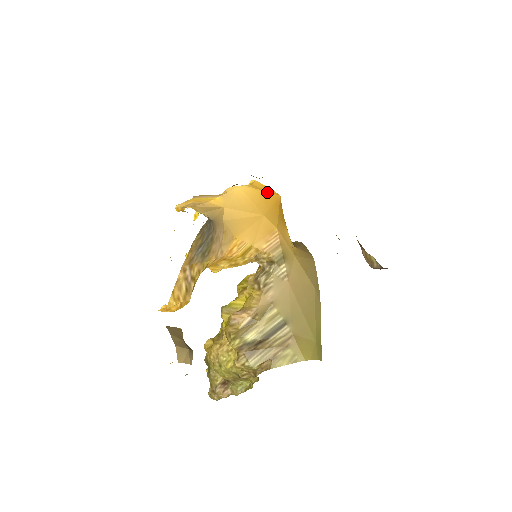
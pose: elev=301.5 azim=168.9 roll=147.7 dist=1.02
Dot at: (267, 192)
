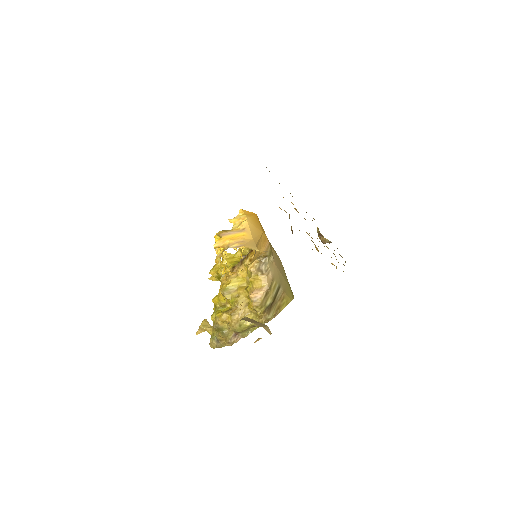
Dot at: (253, 216)
